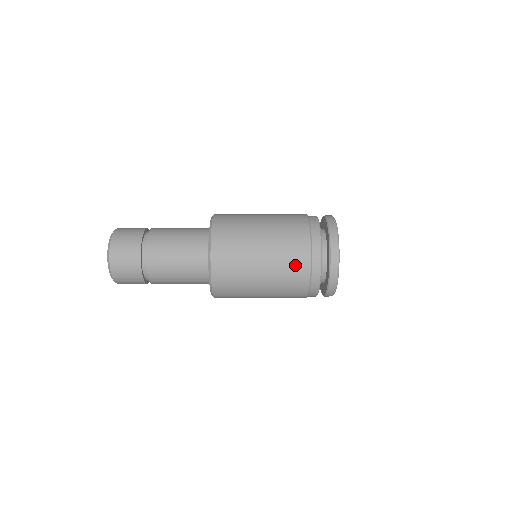
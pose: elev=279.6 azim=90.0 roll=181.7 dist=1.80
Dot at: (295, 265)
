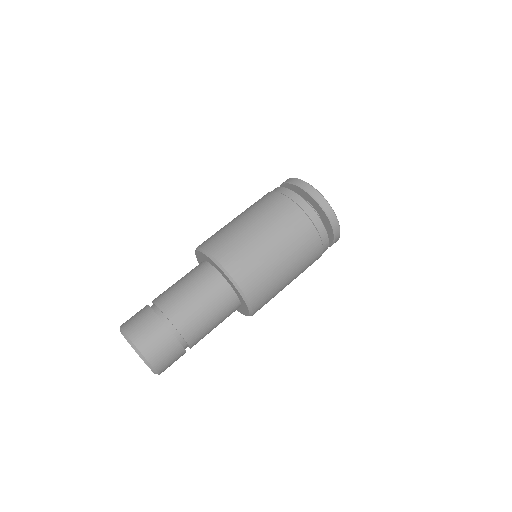
Dot at: (284, 212)
